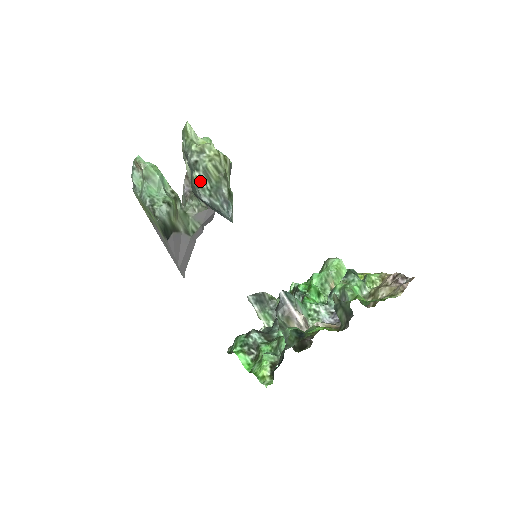
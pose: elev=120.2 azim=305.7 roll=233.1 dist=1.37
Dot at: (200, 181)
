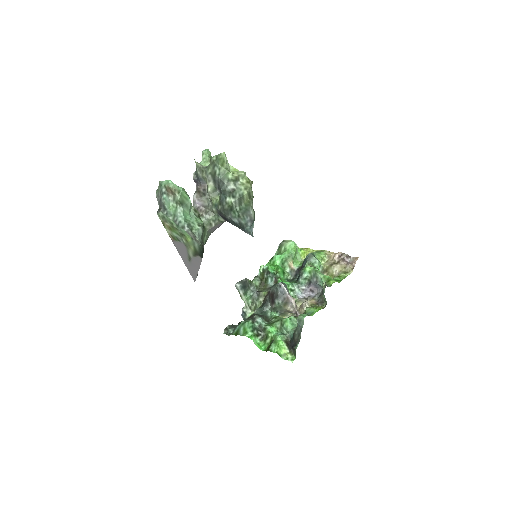
Dot at: (233, 205)
